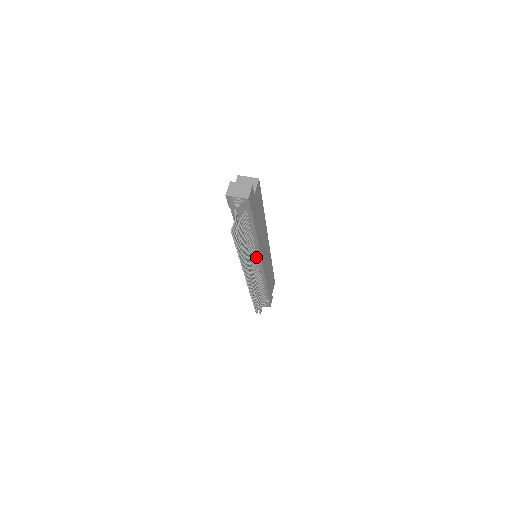
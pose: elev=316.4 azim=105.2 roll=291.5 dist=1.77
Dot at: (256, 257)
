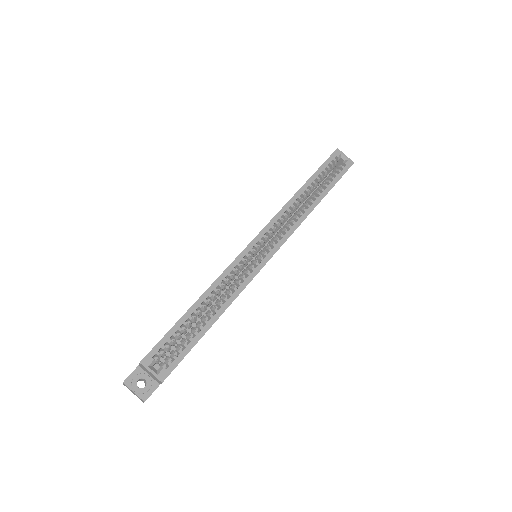
Dot at: occluded
